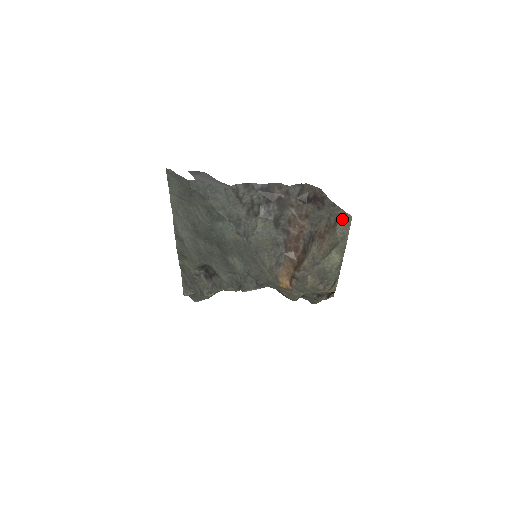
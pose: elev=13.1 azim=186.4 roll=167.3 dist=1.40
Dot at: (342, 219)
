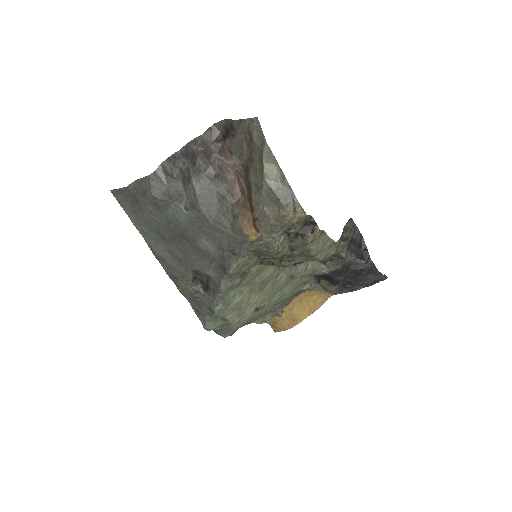
Dot at: (252, 127)
